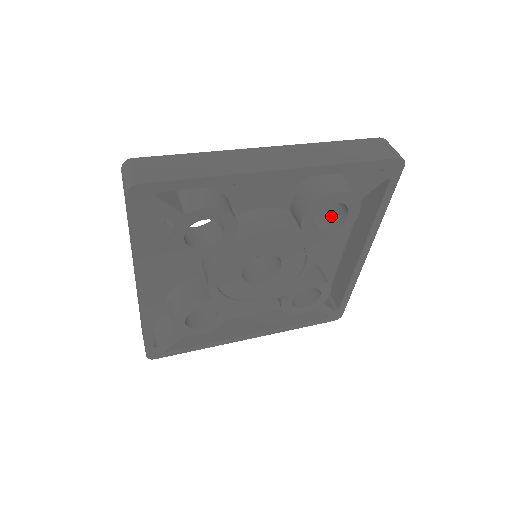
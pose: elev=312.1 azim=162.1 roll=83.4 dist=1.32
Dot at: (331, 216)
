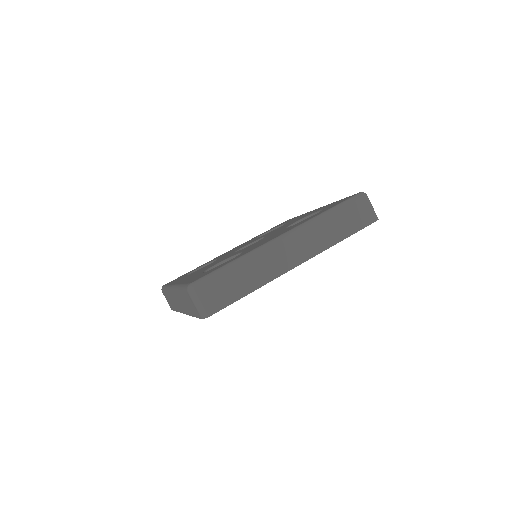
Dot at: occluded
